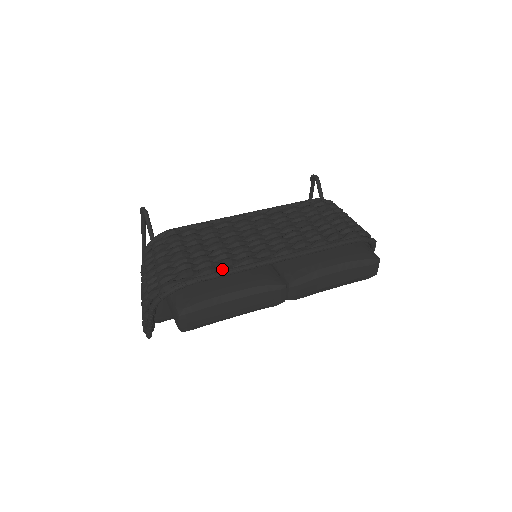
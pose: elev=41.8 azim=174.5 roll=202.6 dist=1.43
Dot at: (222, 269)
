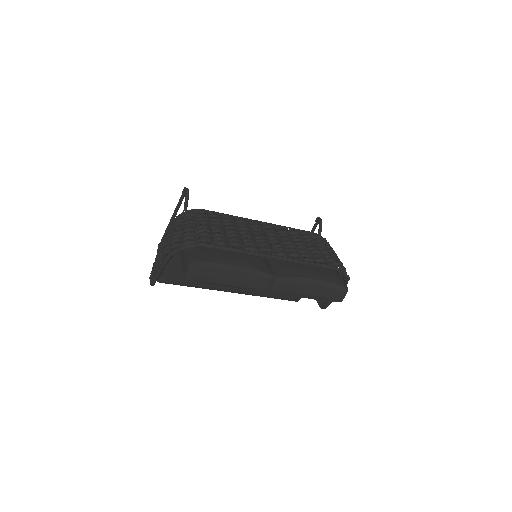
Dot at: (232, 247)
